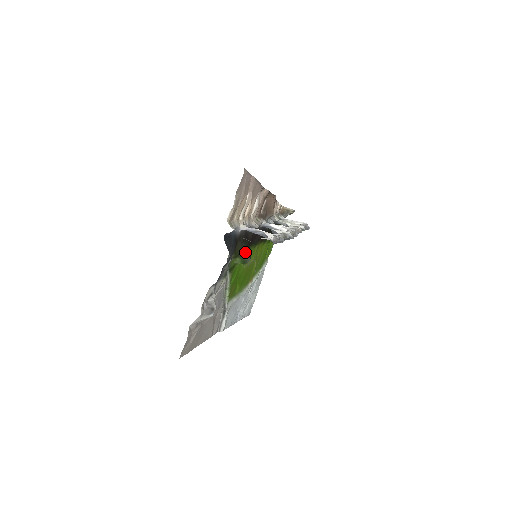
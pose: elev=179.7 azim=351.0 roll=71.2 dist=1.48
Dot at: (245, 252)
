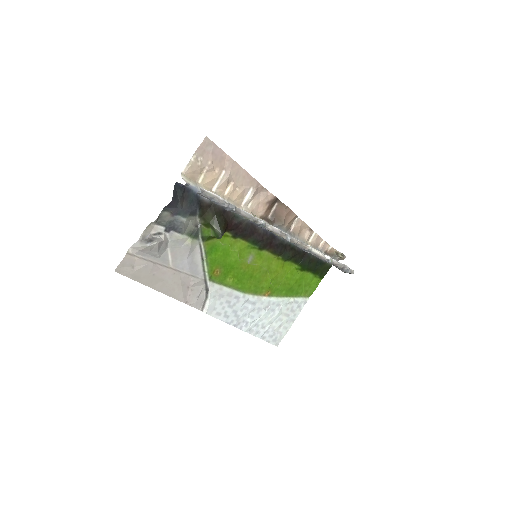
Dot at: (216, 224)
